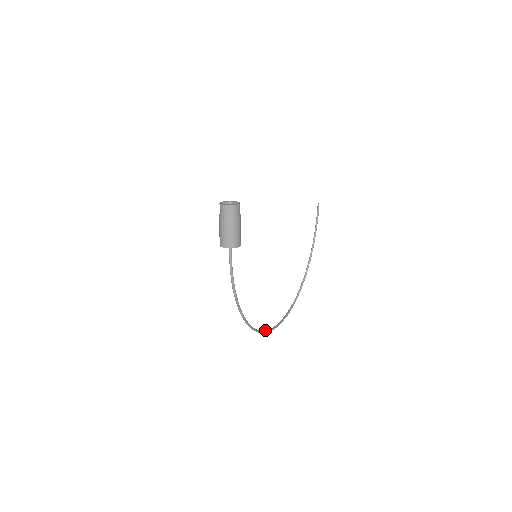
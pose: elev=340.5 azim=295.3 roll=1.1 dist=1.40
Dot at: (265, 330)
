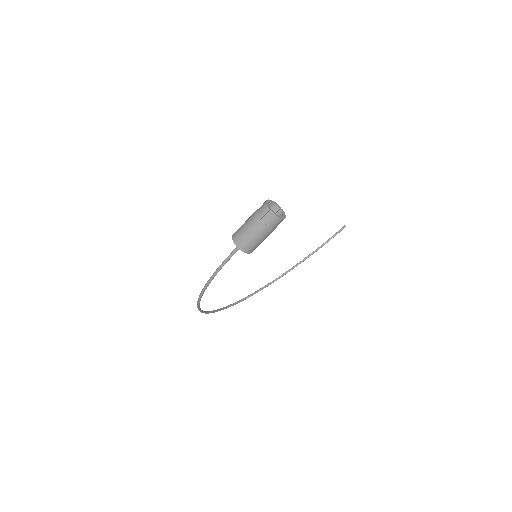
Dot at: (209, 311)
